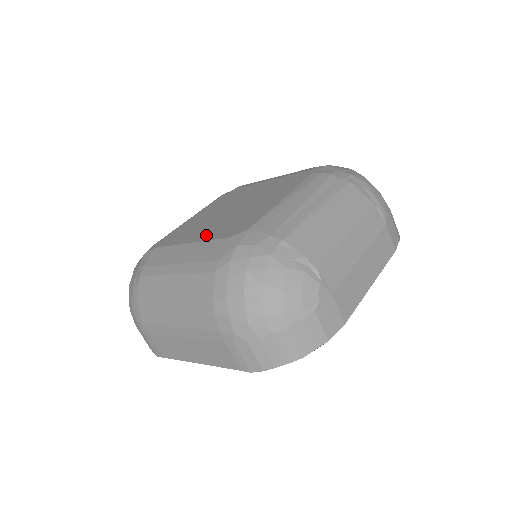
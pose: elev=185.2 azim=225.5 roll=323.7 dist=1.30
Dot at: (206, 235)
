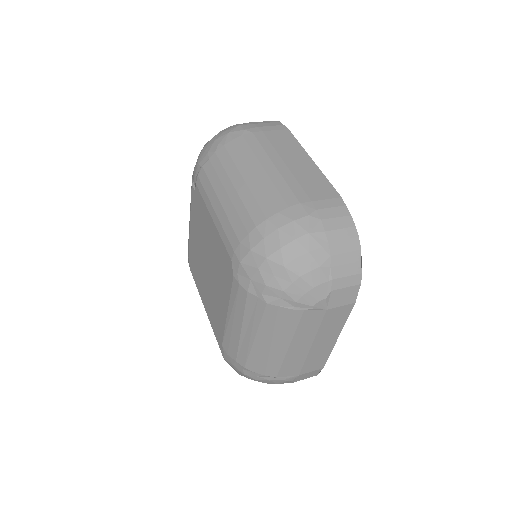
Dot at: (207, 307)
